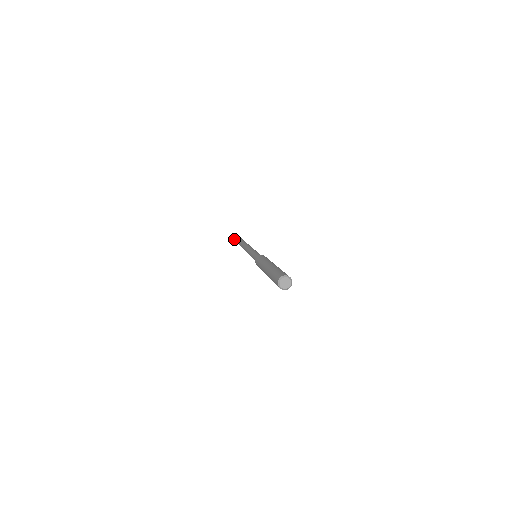
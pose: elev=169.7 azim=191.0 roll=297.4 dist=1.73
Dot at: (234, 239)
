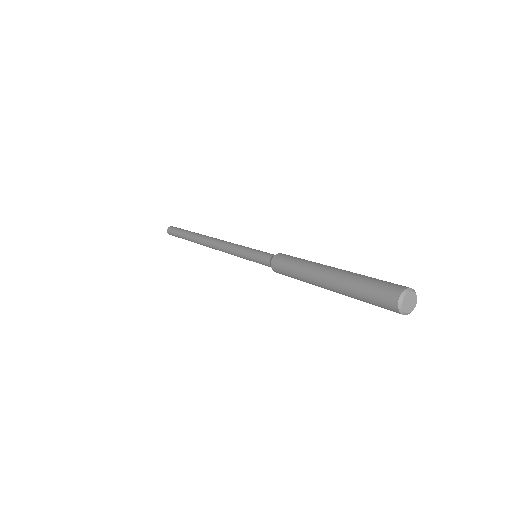
Dot at: (174, 235)
